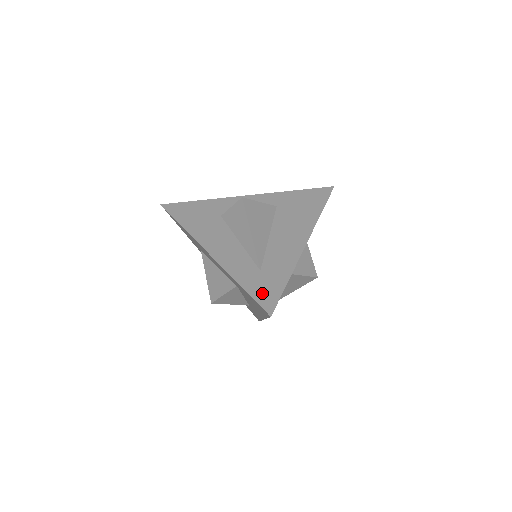
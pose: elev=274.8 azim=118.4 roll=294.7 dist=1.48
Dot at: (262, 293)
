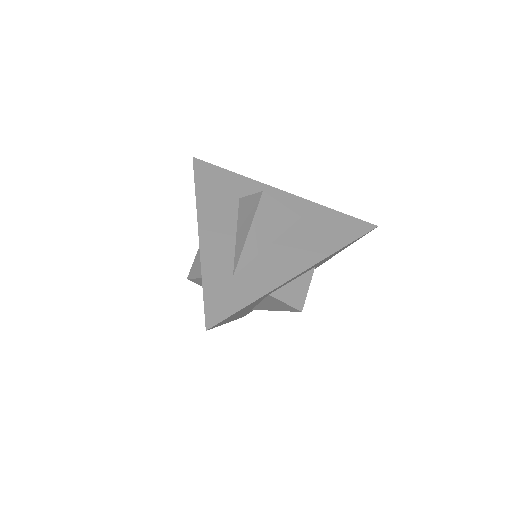
Dot at: (216, 301)
